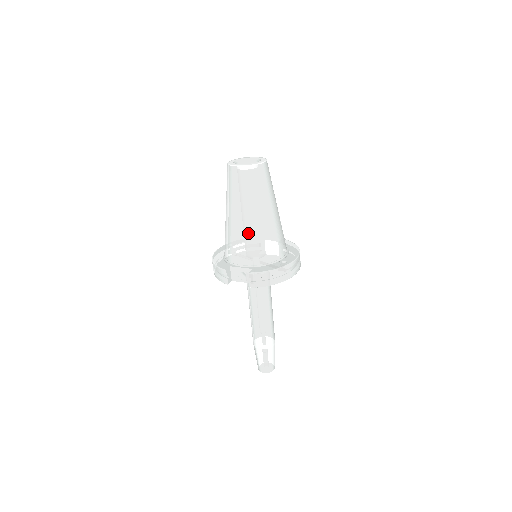
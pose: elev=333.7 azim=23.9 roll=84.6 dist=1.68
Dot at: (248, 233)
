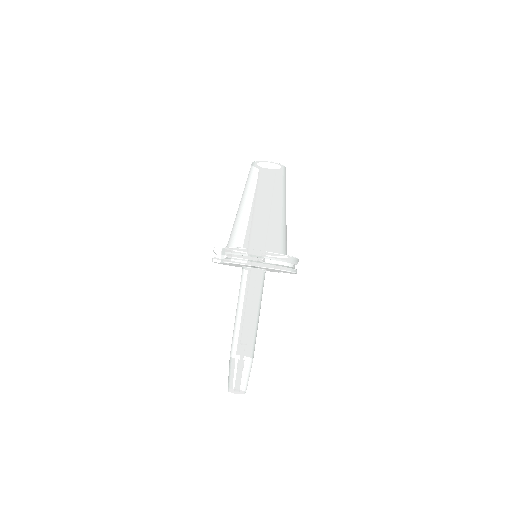
Dot at: (243, 217)
